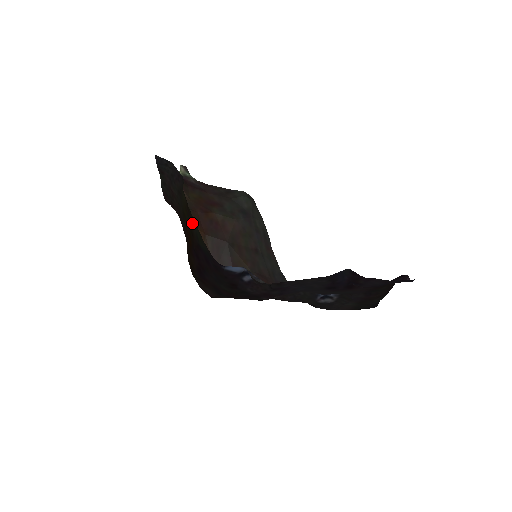
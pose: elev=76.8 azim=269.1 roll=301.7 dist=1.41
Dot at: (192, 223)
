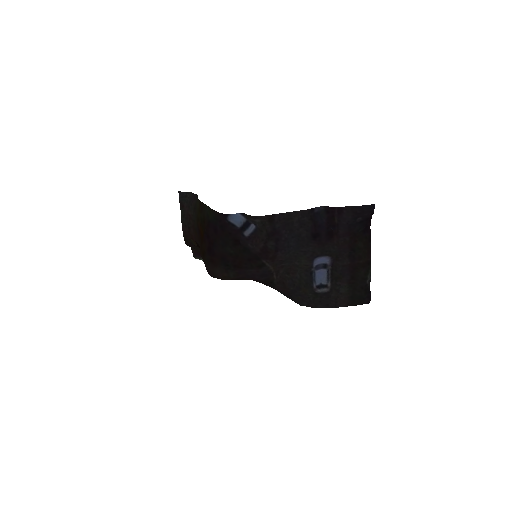
Dot at: (204, 210)
